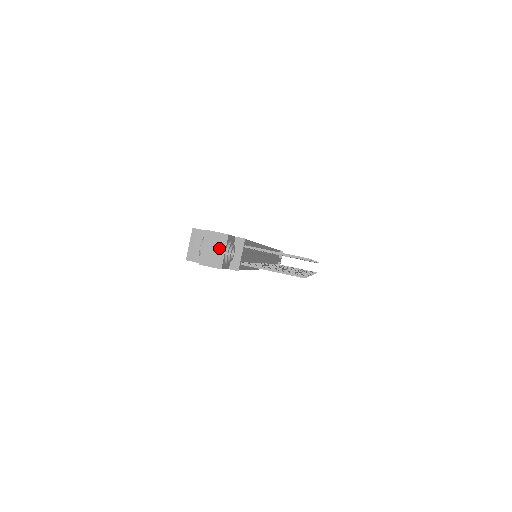
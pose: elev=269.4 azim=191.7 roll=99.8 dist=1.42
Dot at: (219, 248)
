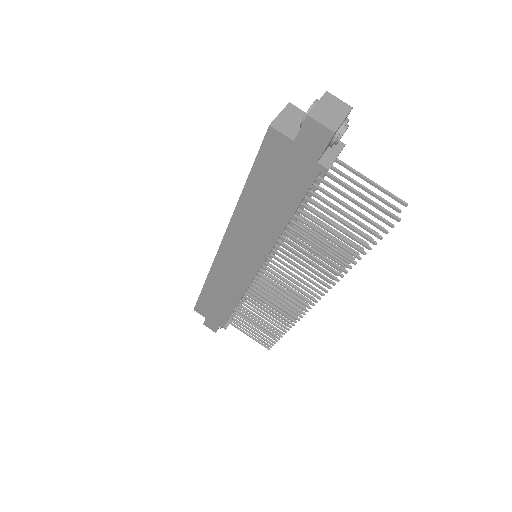
Dot at: (338, 113)
